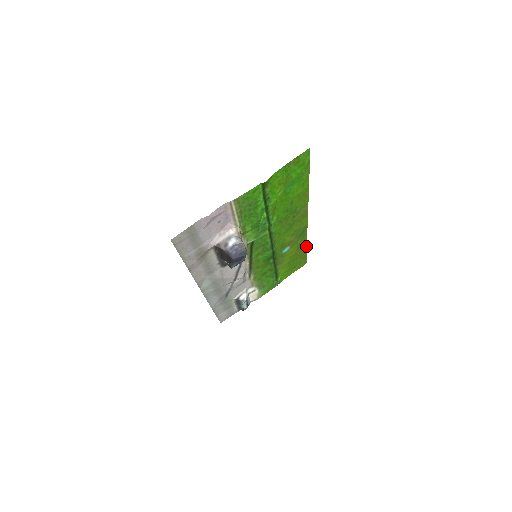
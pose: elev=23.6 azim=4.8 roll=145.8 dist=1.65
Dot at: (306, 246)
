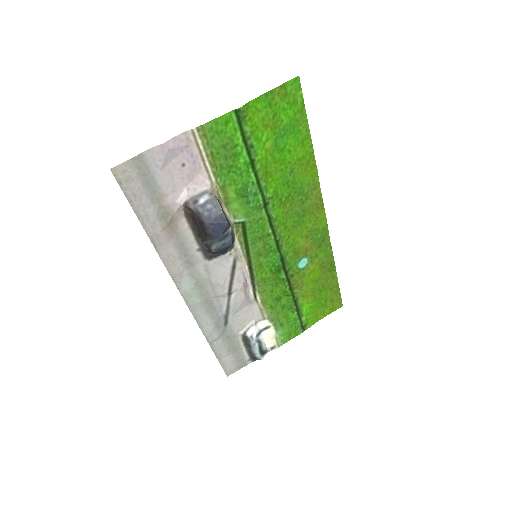
Dot at: (335, 270)
